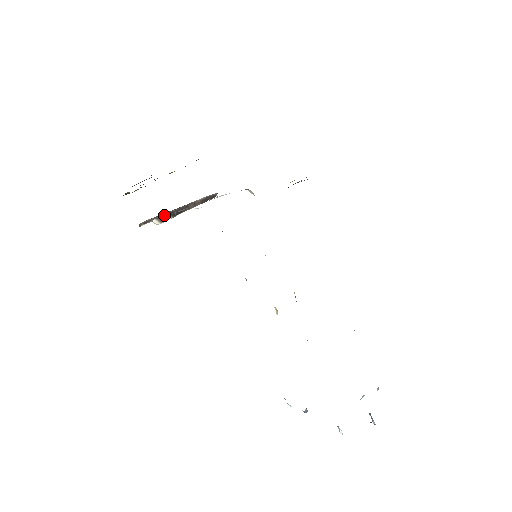
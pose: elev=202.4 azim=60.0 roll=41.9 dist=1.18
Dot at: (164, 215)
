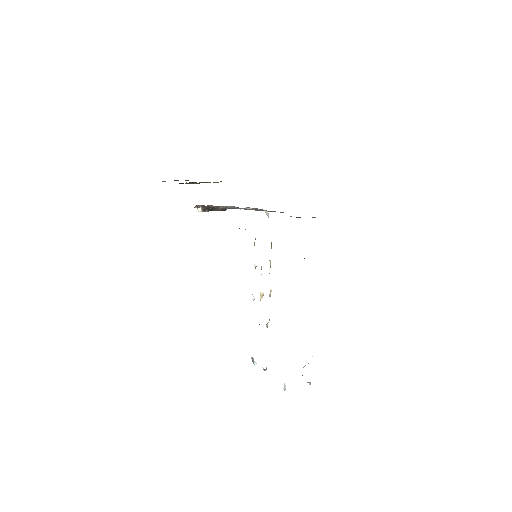
Dot at: (206, 207)
